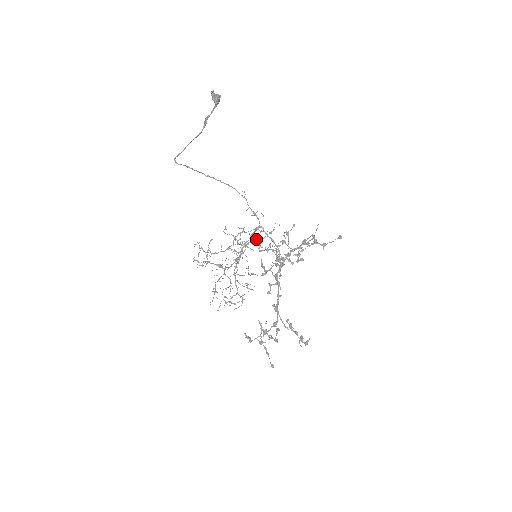
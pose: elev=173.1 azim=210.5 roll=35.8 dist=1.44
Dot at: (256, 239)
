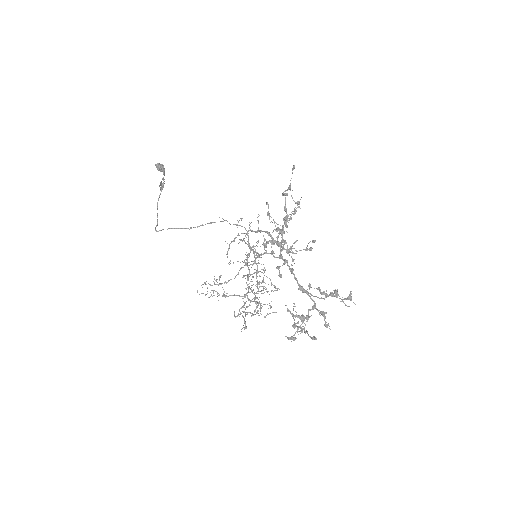
Dot at: occluded
